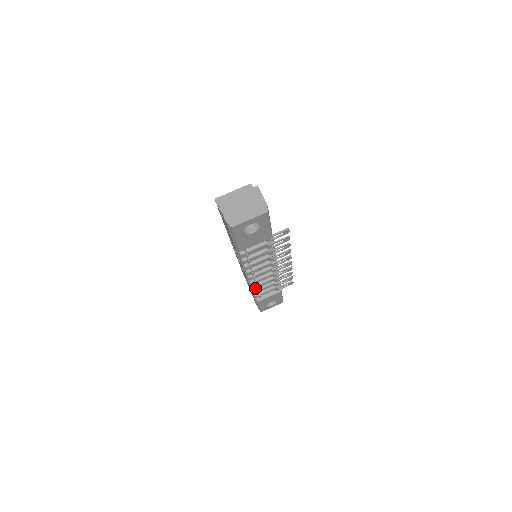
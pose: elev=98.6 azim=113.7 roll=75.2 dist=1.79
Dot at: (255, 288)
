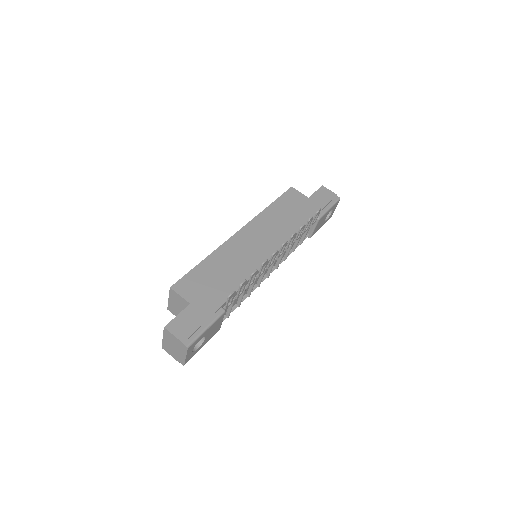
Dot at: (290, 250)
